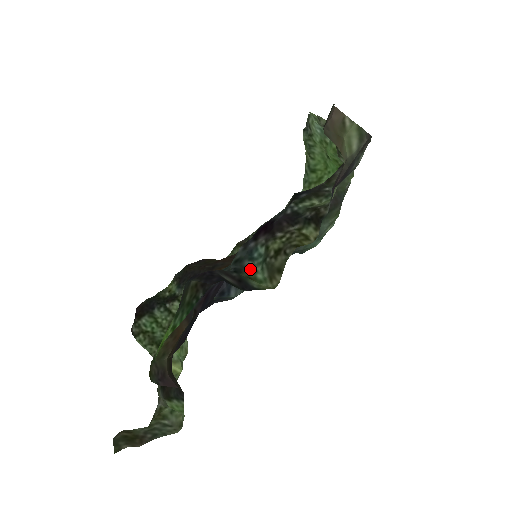
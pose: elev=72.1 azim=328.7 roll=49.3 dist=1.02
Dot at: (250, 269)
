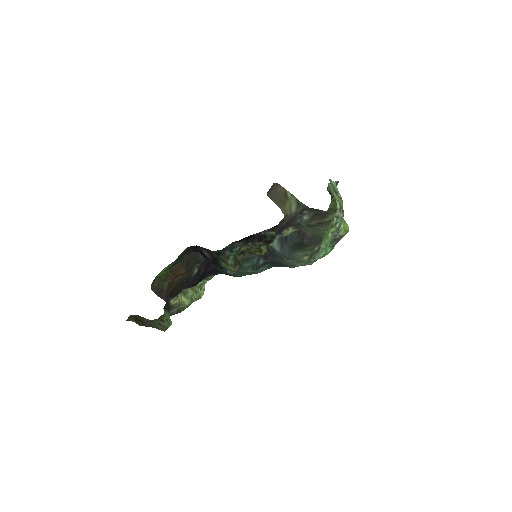
Dot at: (226, 256)
